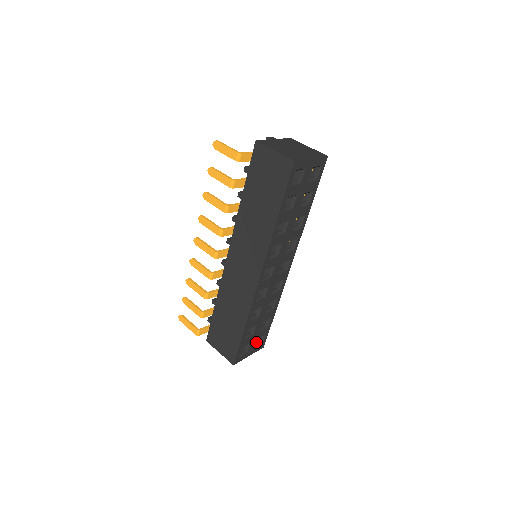
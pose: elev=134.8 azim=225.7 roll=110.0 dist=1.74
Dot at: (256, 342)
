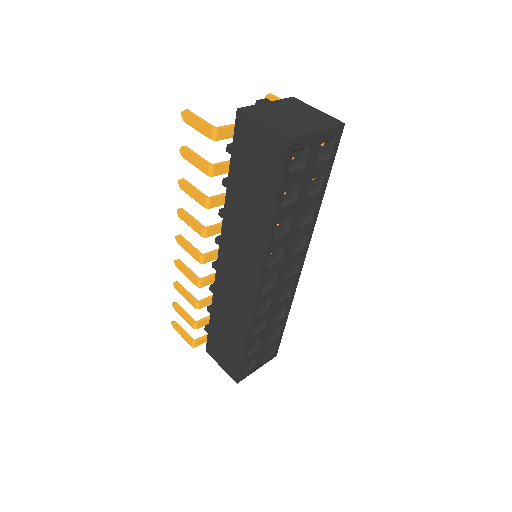
Dot at: (266, 352)
